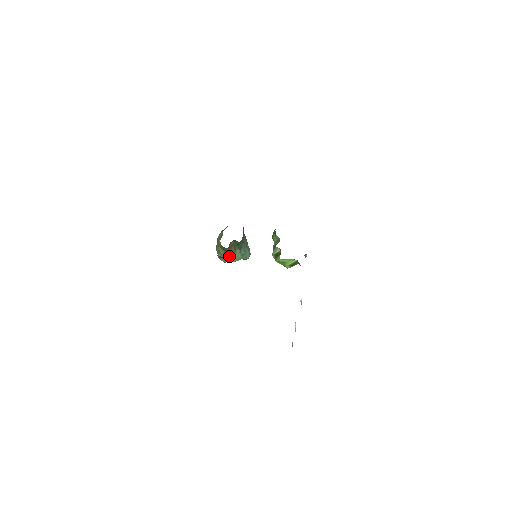
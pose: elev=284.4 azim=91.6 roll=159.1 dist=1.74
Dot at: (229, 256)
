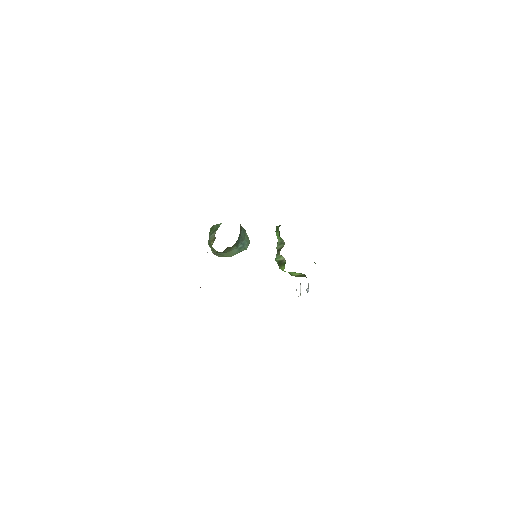
Dot at: (224, 253)
